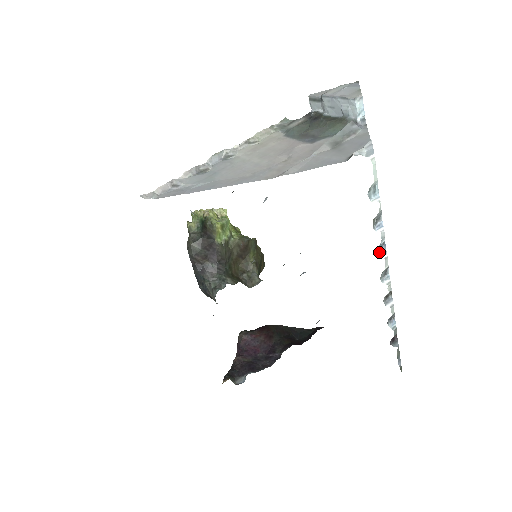
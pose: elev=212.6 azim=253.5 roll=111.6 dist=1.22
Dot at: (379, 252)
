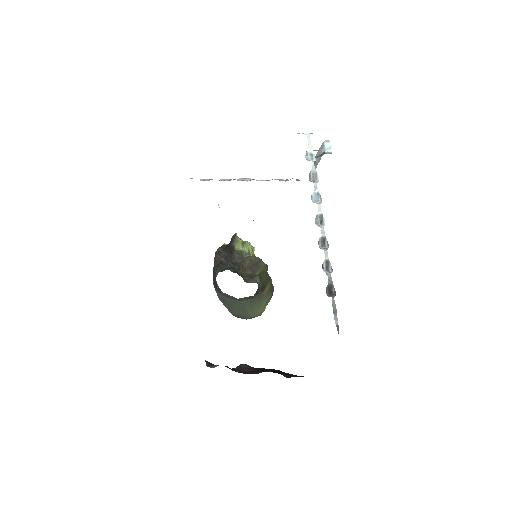
Dot at: (316, 203)
